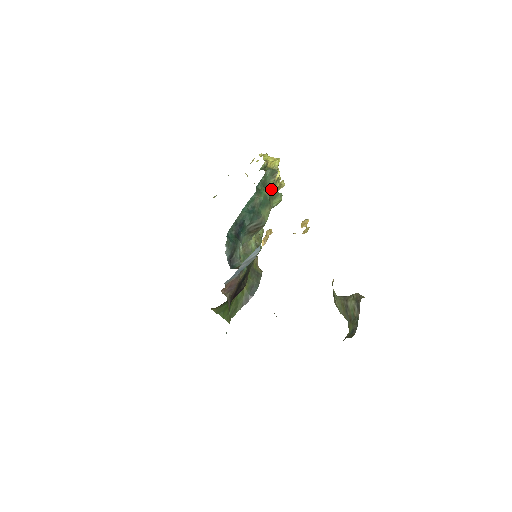
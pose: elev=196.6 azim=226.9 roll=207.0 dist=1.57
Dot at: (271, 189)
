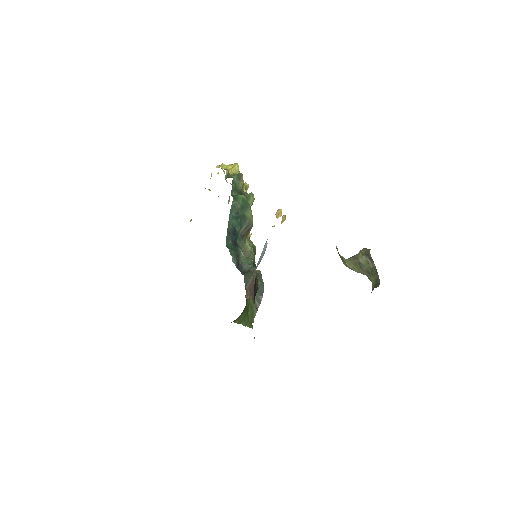
Dot at: (242, 192)
